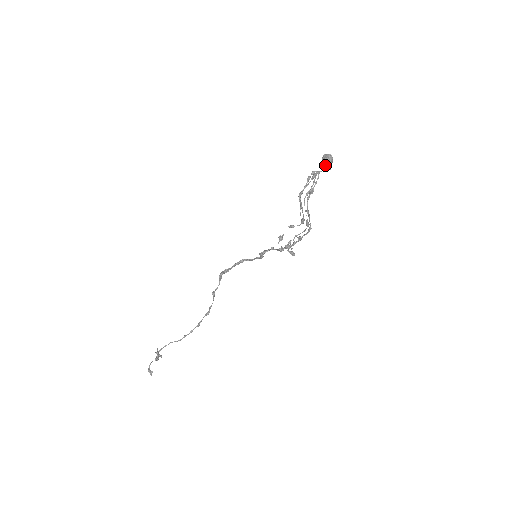
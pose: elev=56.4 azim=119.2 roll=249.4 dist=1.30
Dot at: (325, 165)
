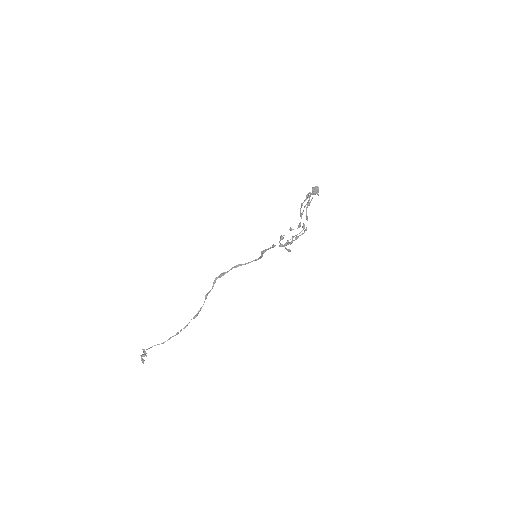
Dot at: occluded
